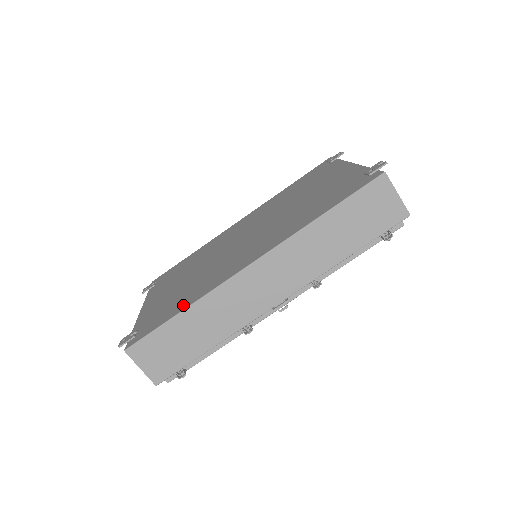
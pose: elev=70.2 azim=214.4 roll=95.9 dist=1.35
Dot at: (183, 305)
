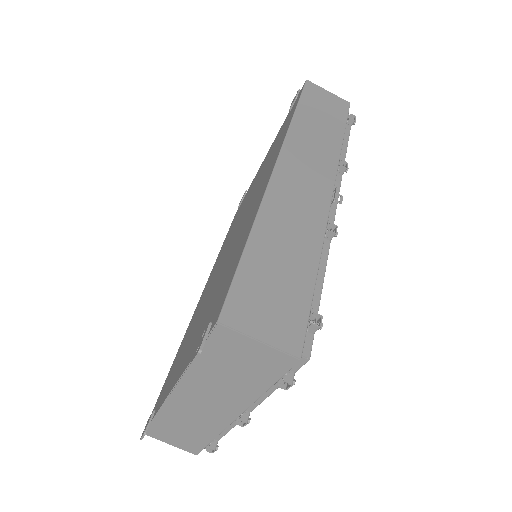
Dot at: (242, 244)
